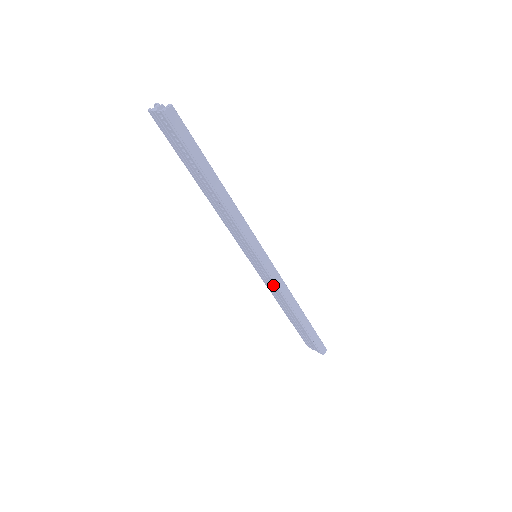
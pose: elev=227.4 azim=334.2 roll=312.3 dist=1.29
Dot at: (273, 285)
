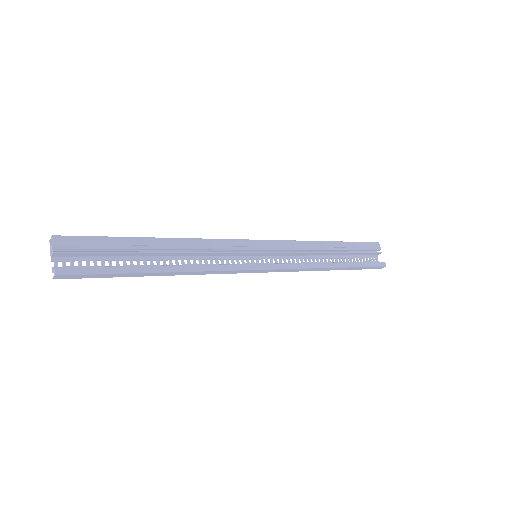
Dot at: (288, 262)
